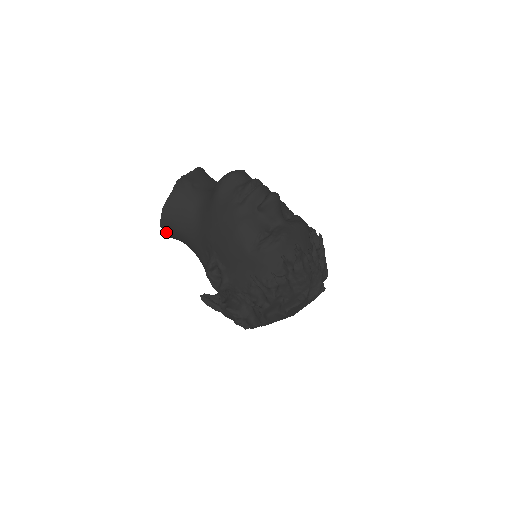
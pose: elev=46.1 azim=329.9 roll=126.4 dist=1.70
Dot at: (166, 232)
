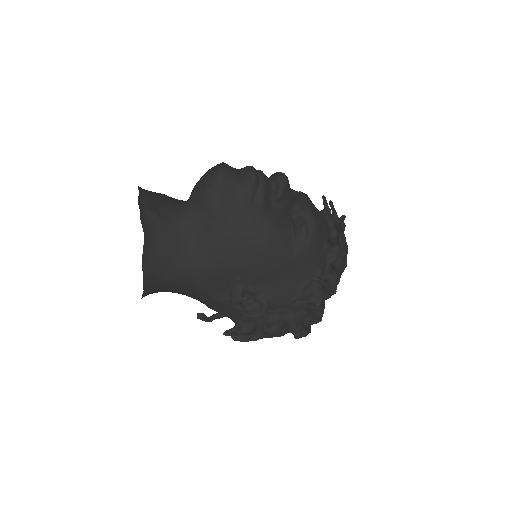
Dot at: (148, 292)
